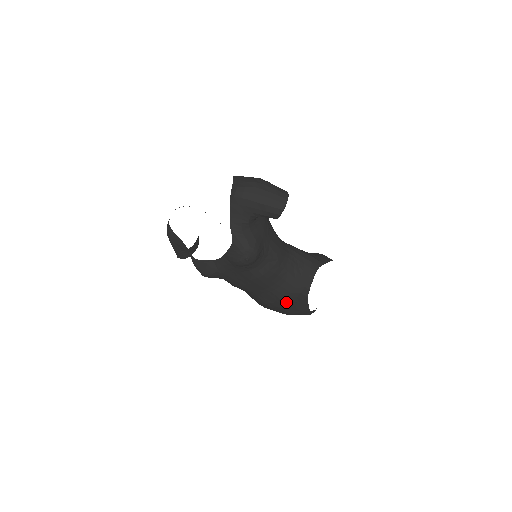
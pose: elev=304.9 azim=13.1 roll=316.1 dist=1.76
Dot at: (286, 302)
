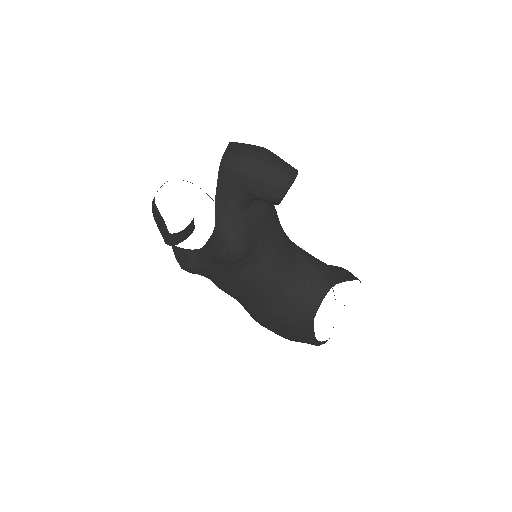
Dot at: (284, 323)
